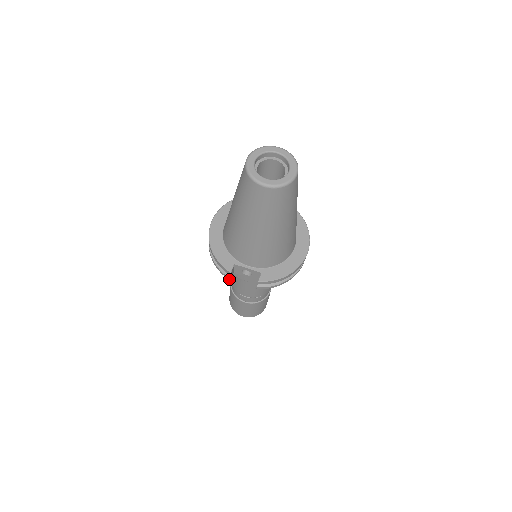
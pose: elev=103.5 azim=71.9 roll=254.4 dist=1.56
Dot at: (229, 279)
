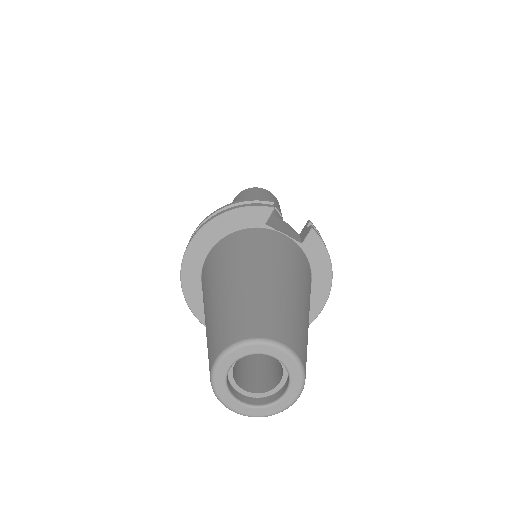
Dot at: occluded
